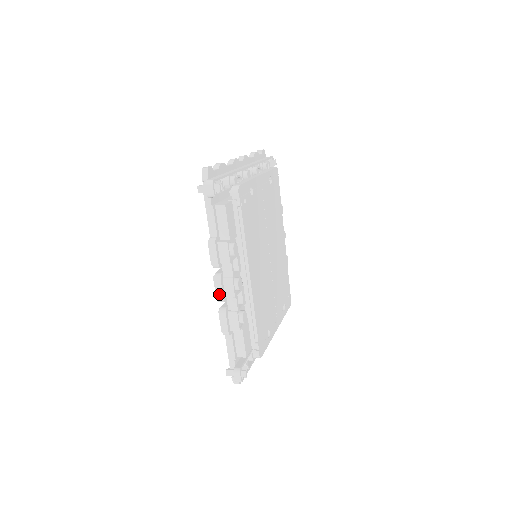
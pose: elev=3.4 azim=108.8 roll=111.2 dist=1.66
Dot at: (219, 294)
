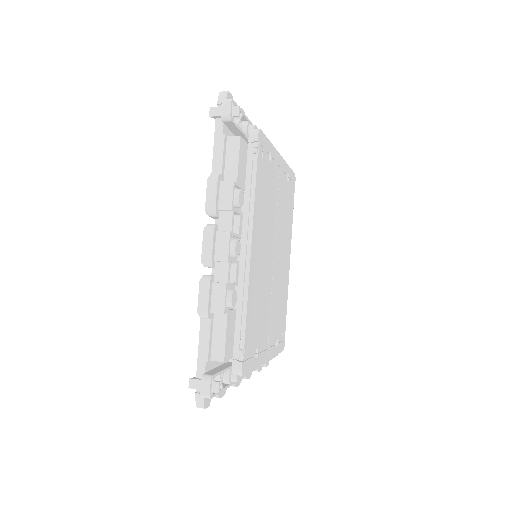
Dot at: (207, 252)
